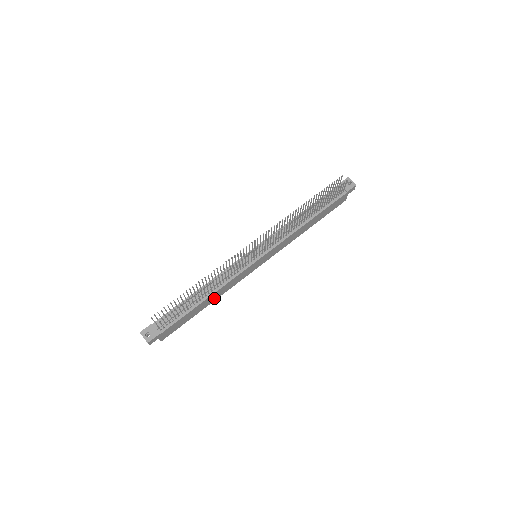
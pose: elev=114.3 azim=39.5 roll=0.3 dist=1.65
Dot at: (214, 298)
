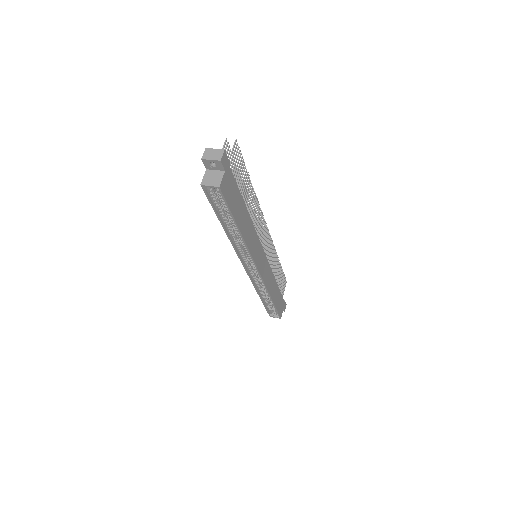
Dot at: (245, 231)
